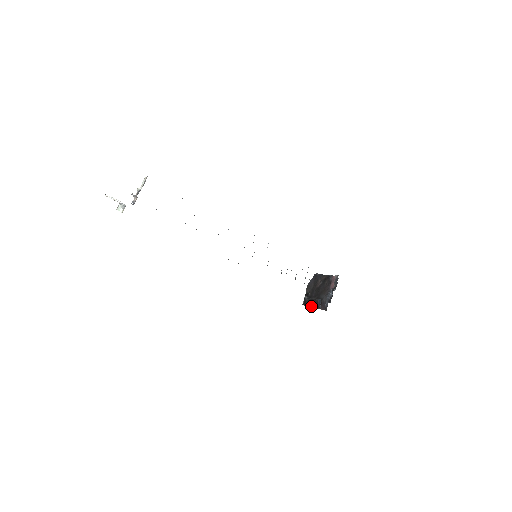
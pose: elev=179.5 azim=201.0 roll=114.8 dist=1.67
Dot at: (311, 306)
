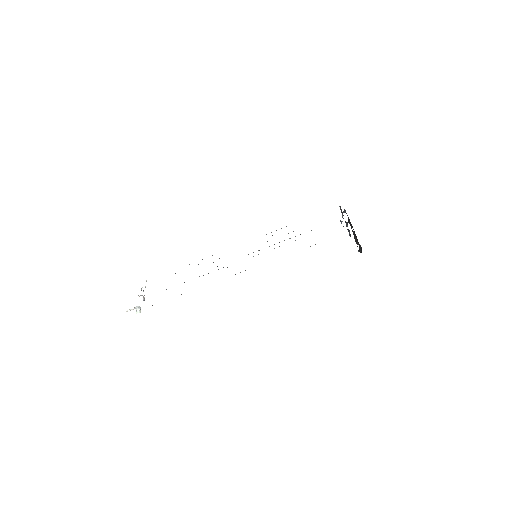
Dot at: occluded
